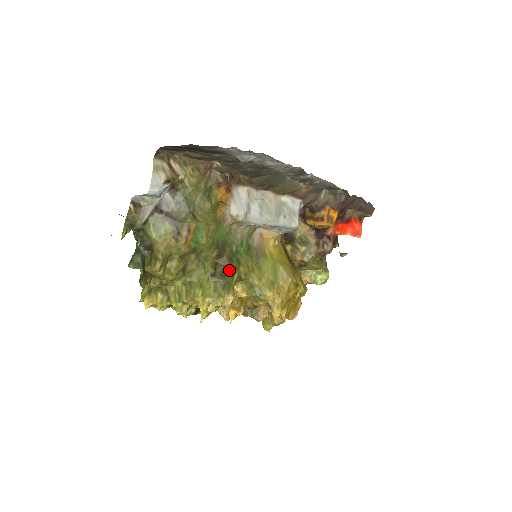
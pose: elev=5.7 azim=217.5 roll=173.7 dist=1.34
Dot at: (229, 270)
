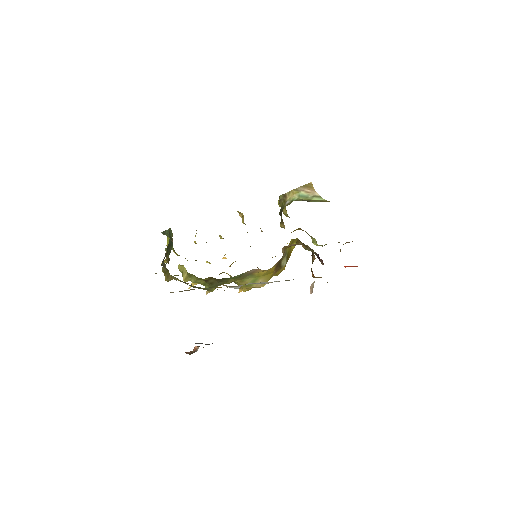
Dot at: (217, 284)
